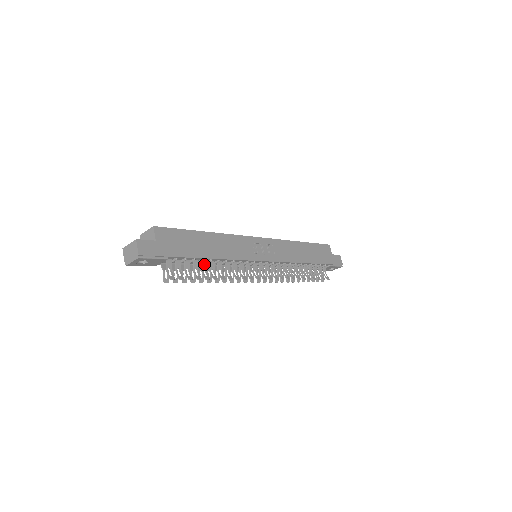
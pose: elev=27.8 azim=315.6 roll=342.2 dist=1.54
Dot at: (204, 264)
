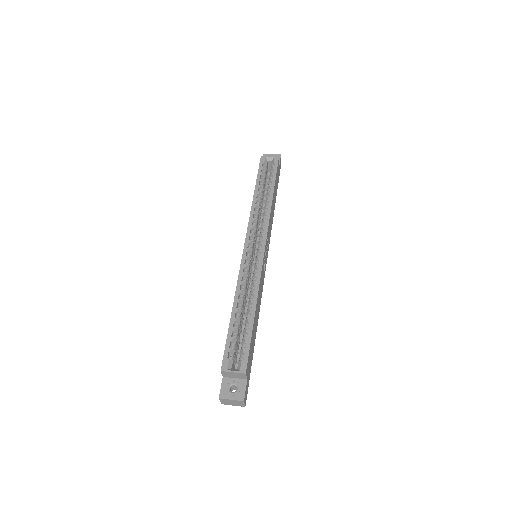
Dot at: occluded
